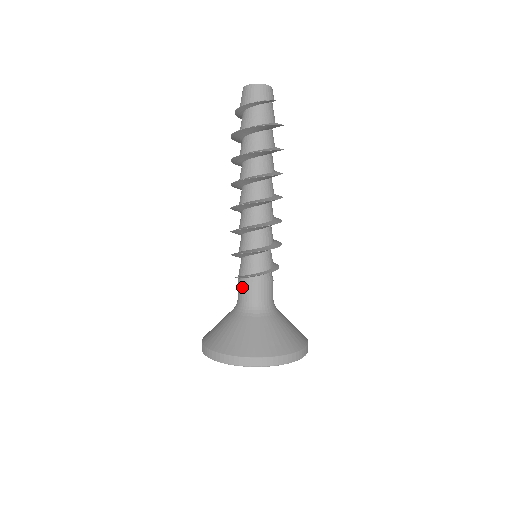
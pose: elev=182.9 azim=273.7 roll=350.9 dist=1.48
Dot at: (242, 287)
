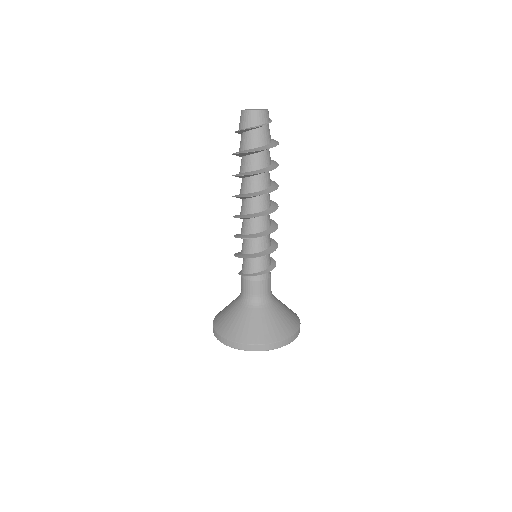
Dot at: (243, 282)
